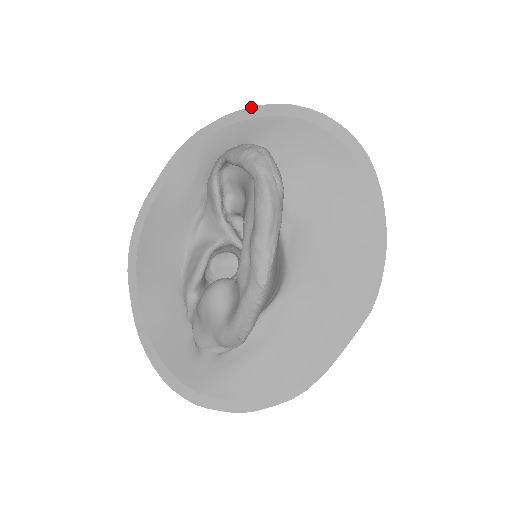
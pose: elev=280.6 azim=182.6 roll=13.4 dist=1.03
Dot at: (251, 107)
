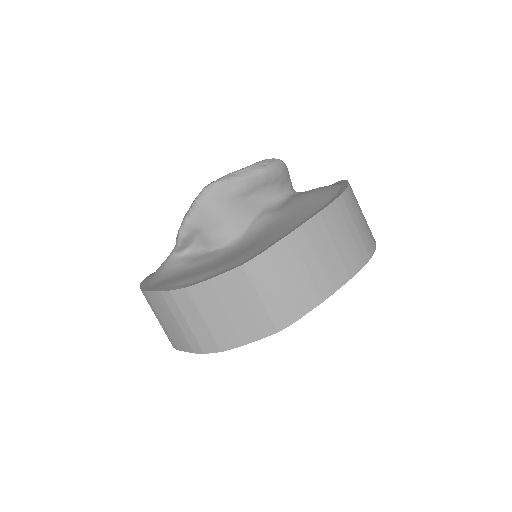
Dot at: occluded
